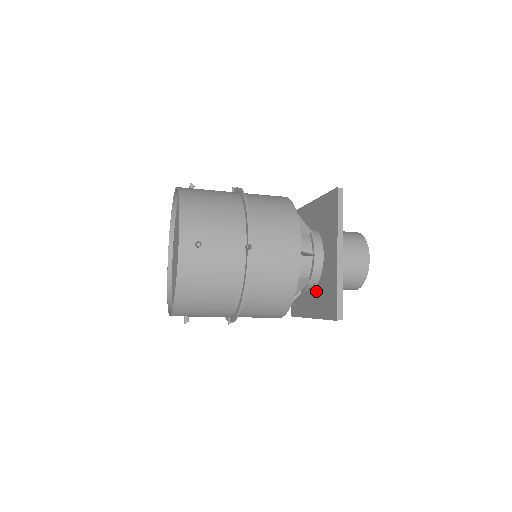
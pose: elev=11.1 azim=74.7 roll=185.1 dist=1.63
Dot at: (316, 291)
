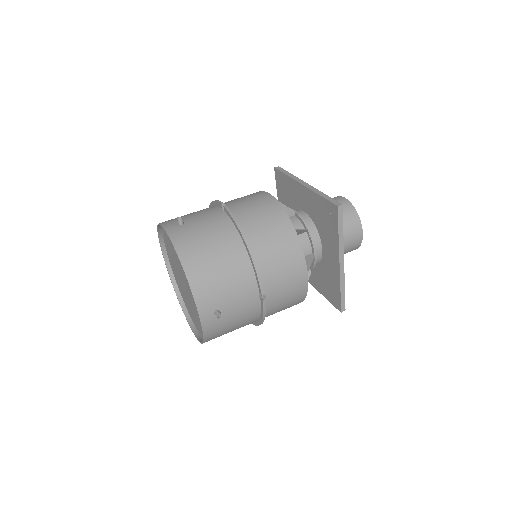
Dot at: (315, 270)
